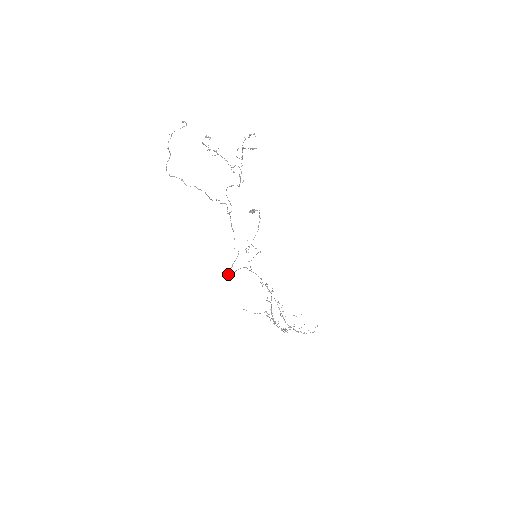
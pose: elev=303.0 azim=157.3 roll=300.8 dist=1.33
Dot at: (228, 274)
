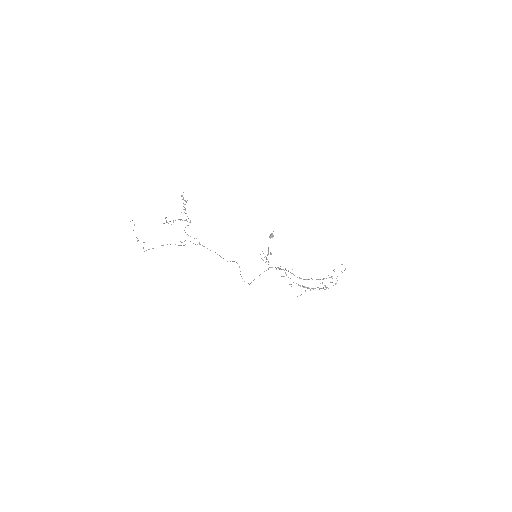
Dot at: occluded
